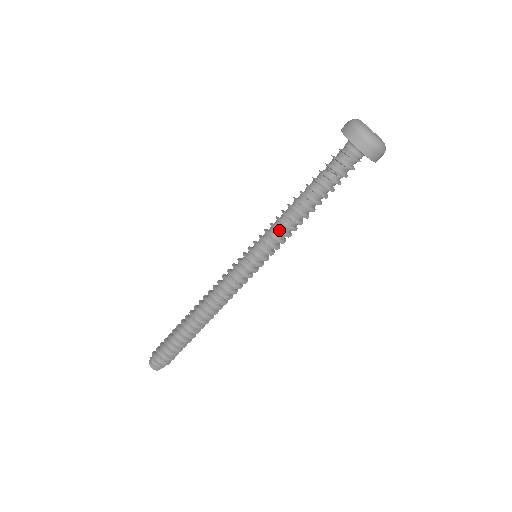
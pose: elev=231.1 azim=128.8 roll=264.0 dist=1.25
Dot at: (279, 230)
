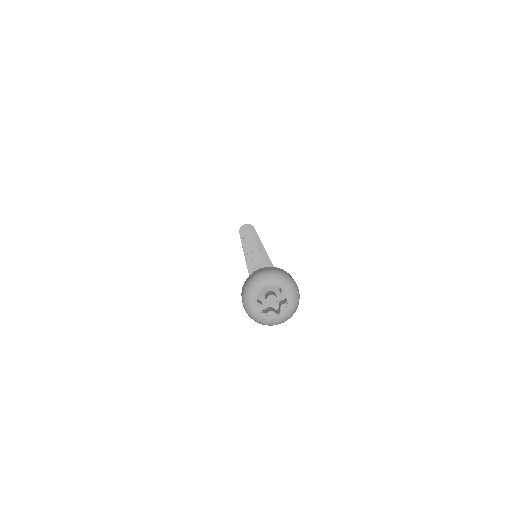
Dot at: occluded
